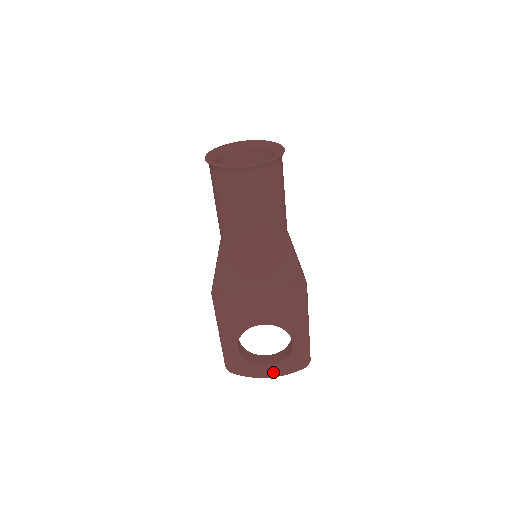
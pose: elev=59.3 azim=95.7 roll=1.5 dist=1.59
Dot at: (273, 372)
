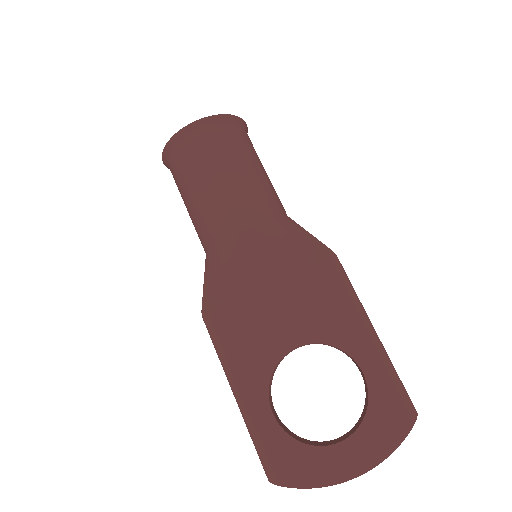
Dot at: (358, 459)
